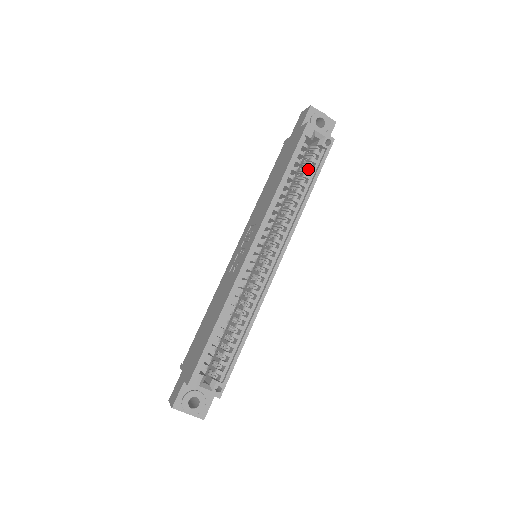
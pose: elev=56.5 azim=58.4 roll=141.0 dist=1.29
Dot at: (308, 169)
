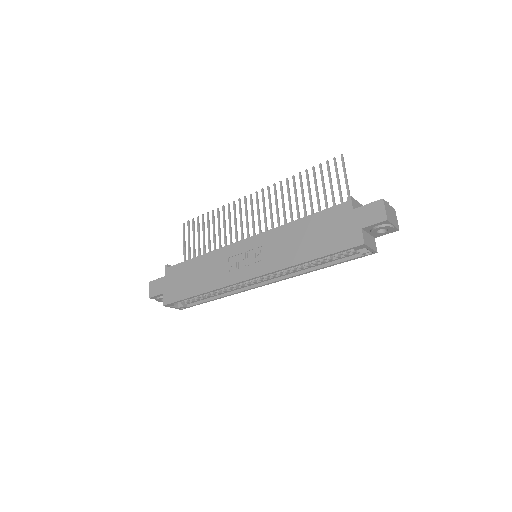
Dot at: (336, 256)
